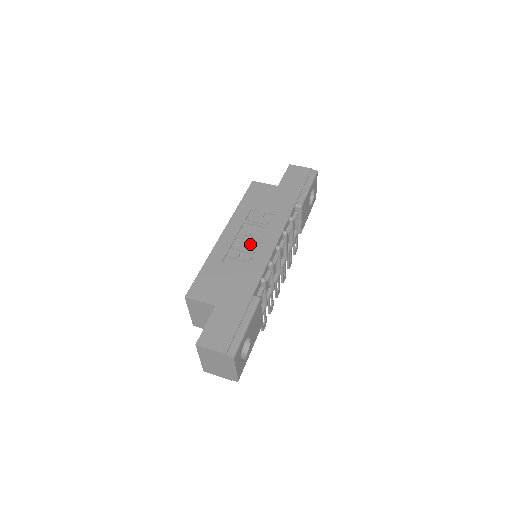
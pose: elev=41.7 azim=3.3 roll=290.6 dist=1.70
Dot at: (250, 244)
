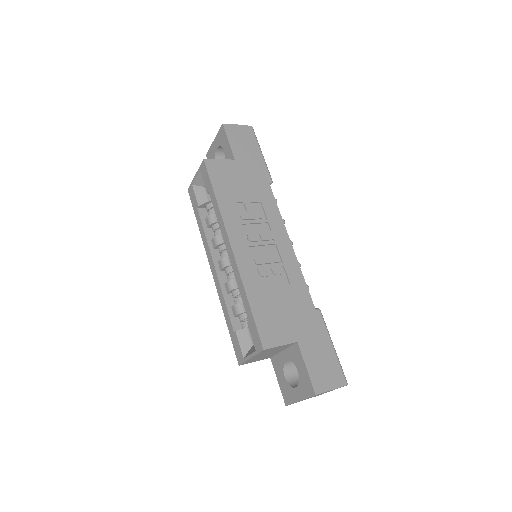
Dot at: (267, 250)
